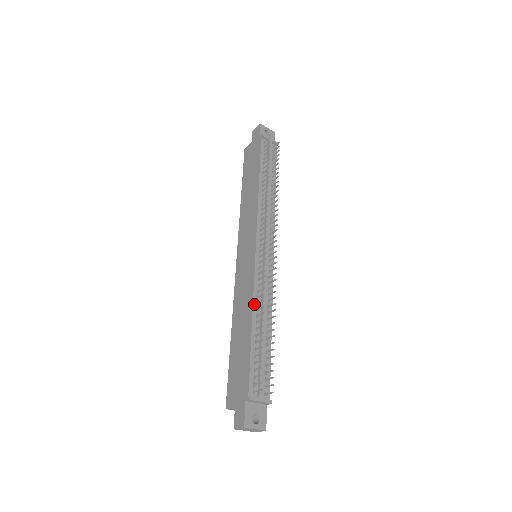
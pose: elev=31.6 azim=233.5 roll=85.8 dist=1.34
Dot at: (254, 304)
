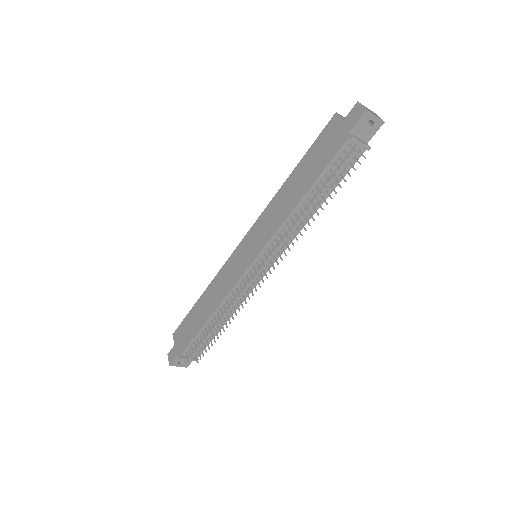
Dot at: (220, 306)
